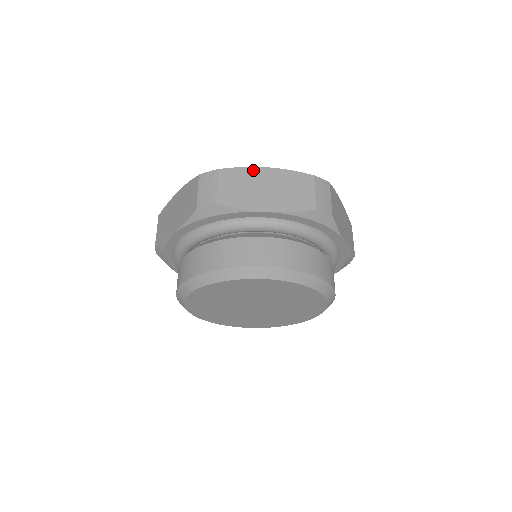
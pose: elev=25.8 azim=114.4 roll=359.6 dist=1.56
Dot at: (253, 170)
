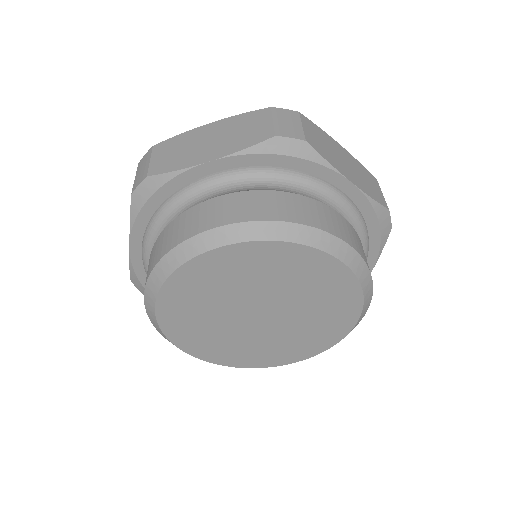
Dot at: (329, 137)
